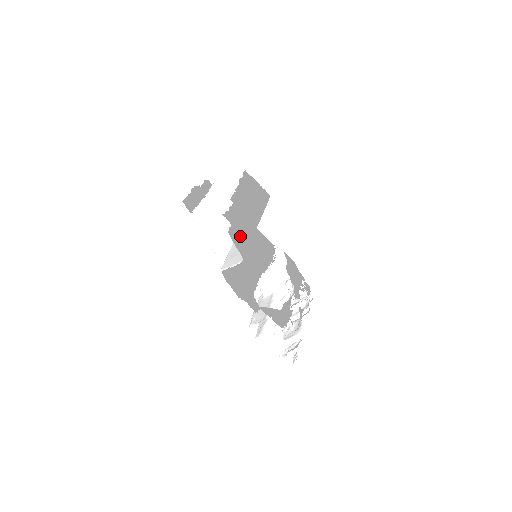
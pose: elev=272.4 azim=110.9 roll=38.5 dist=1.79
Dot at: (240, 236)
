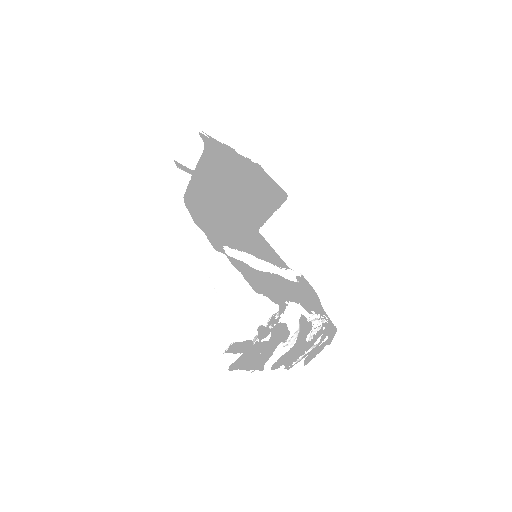
Dot at: (215, 146)
